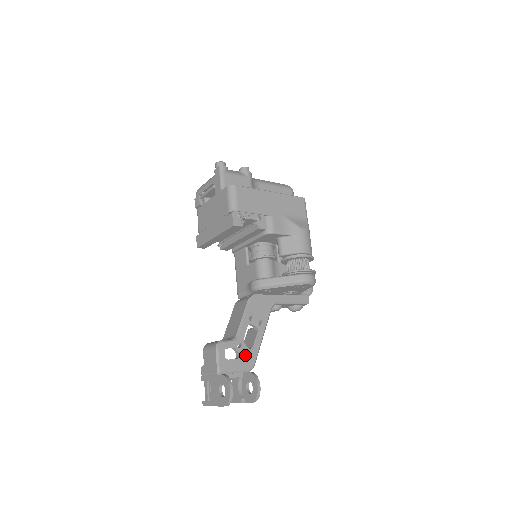
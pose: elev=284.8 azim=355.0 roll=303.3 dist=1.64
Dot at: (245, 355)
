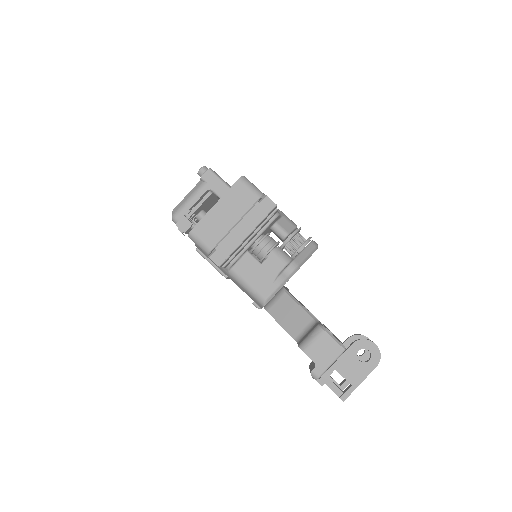
Dot at: occluded
